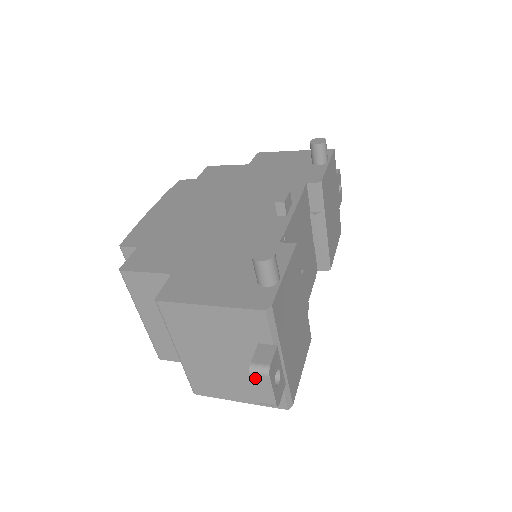
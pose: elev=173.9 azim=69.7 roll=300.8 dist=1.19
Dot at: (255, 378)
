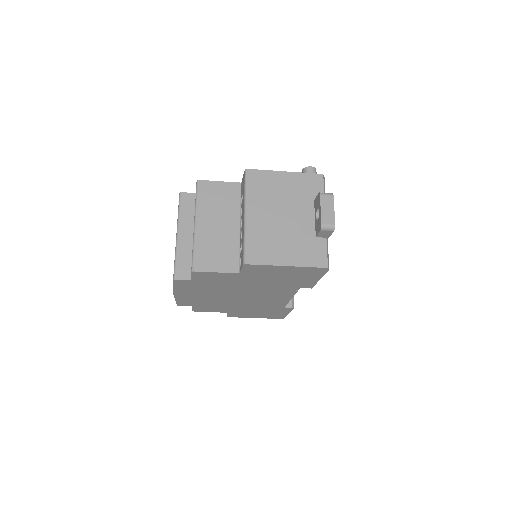
Dot at: (323, 199)
